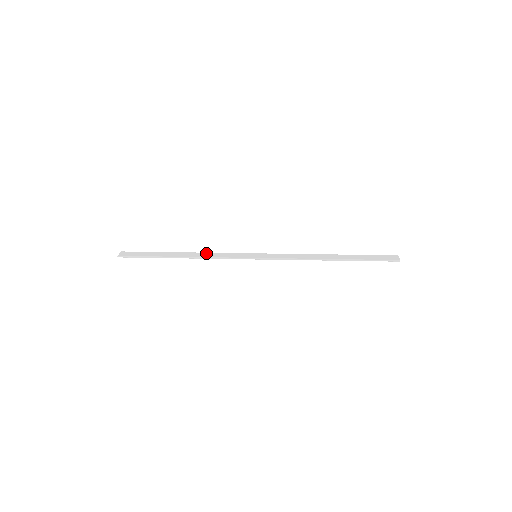
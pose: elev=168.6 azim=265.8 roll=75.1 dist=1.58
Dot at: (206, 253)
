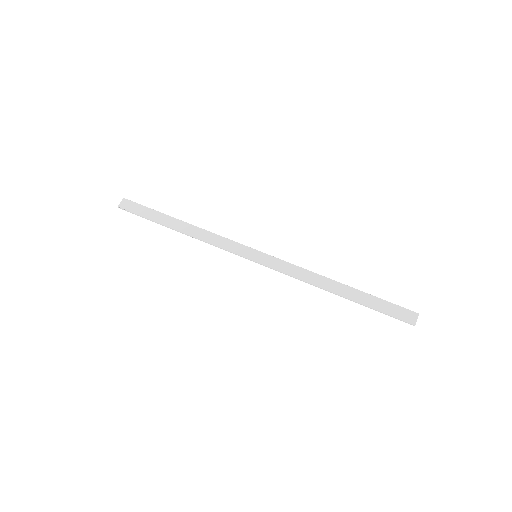
Dot at: (206, 232)
